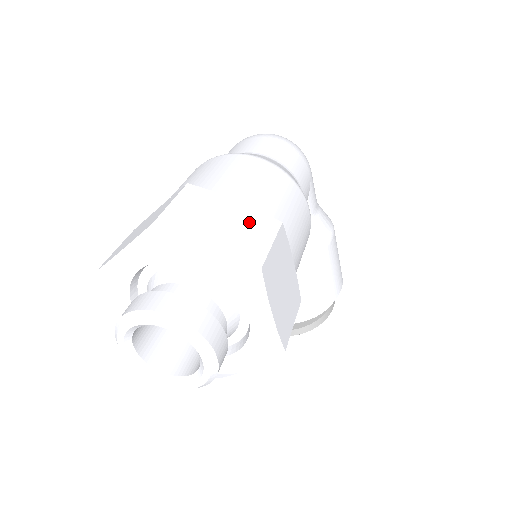
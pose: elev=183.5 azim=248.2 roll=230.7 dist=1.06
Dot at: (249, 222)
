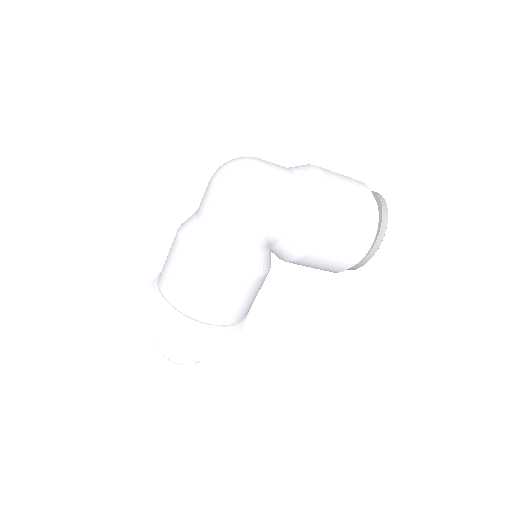
Dot at: (170, 322)
